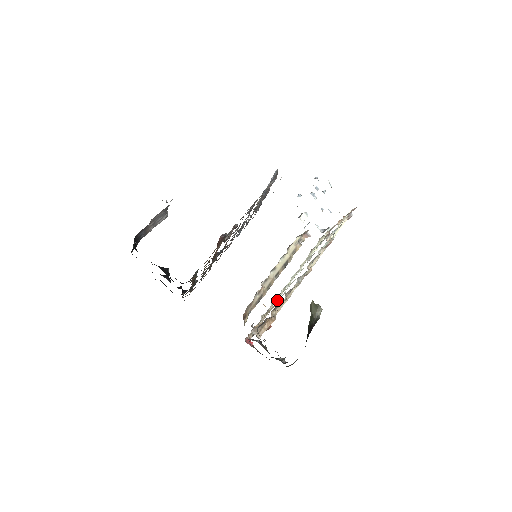
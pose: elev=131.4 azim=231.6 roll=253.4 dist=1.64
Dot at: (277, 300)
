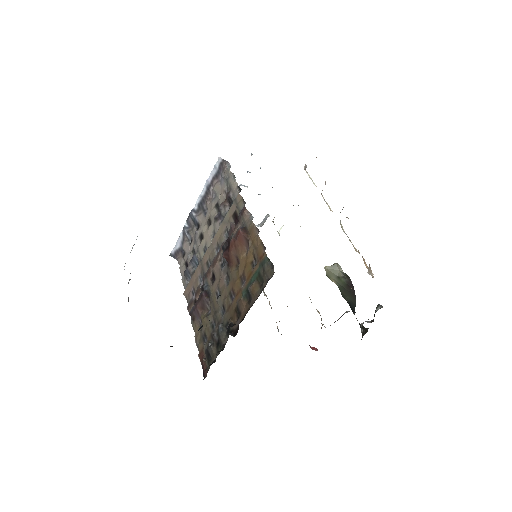
Dot at: occluded
